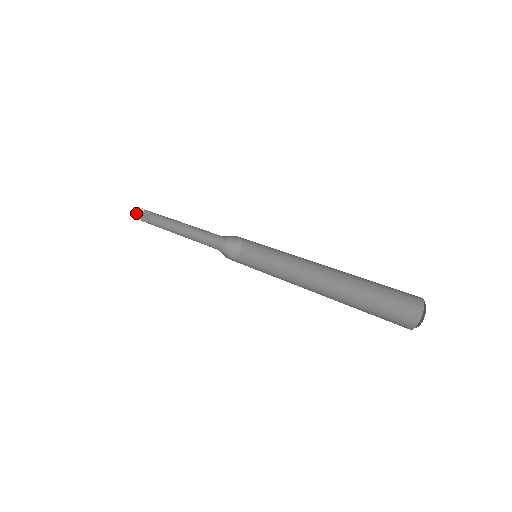
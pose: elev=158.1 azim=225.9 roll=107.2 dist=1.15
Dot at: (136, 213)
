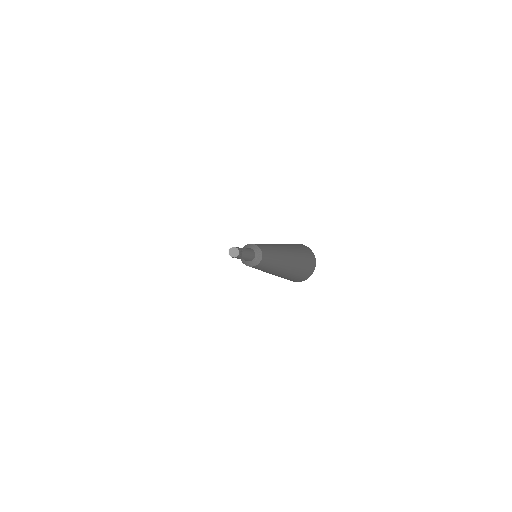
Dot at: occluded
